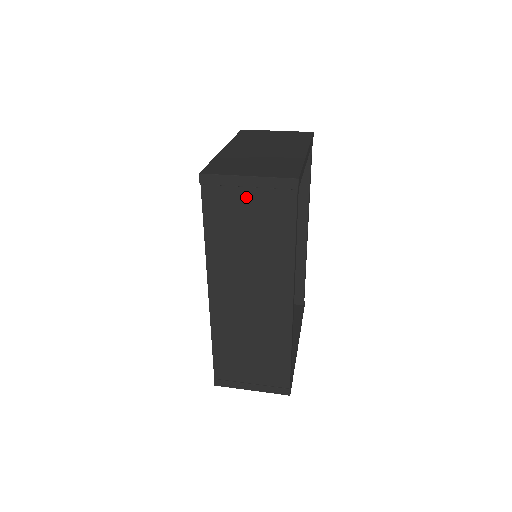
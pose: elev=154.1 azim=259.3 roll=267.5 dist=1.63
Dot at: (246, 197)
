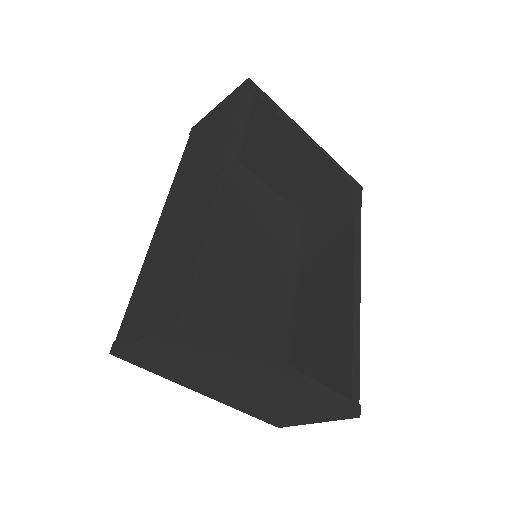
Dot at: (213, 119)
